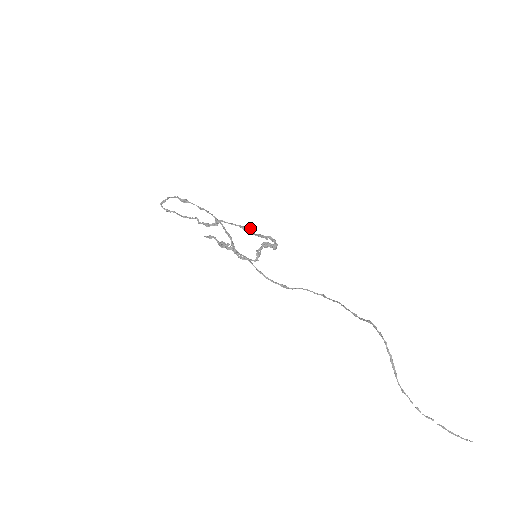
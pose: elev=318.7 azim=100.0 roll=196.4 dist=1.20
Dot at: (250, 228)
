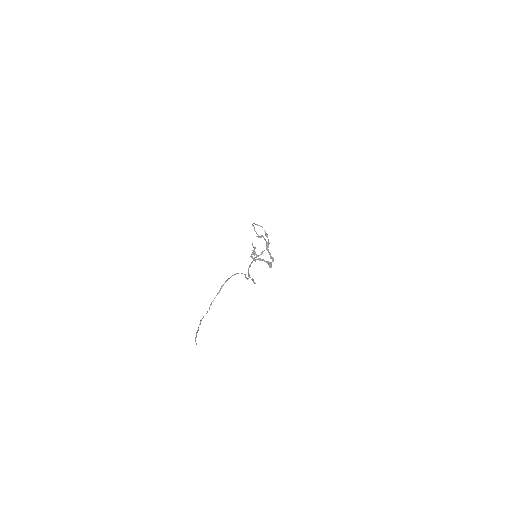
Dot at: occluded
